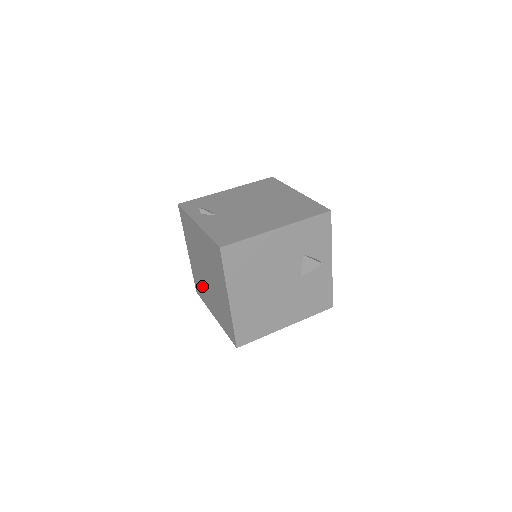
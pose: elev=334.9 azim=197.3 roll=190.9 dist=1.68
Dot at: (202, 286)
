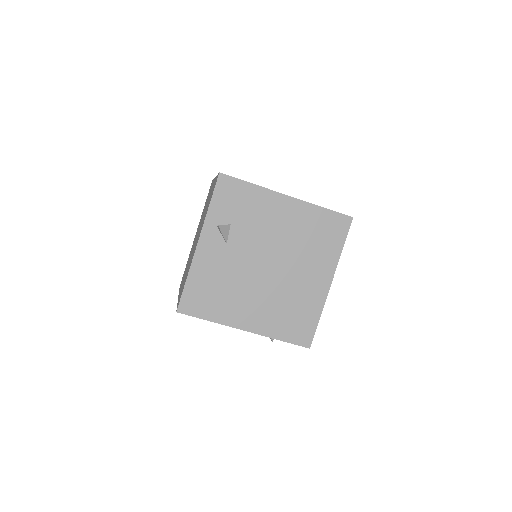
Dot at: (203, 211)
